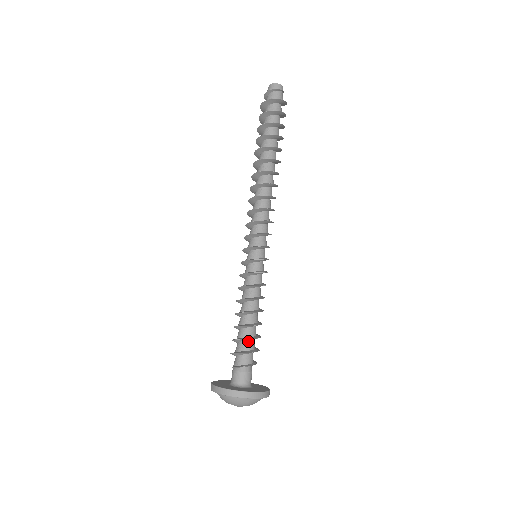
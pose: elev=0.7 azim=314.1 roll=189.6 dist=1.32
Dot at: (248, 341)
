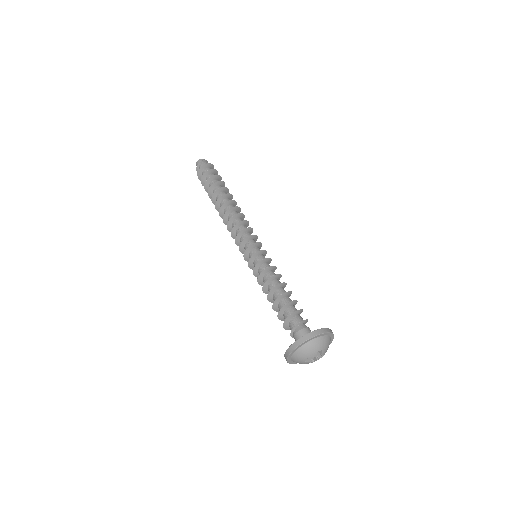
Dot at: (287, 308)
